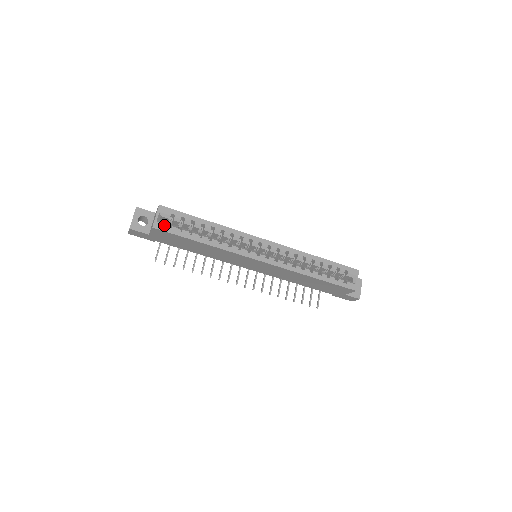
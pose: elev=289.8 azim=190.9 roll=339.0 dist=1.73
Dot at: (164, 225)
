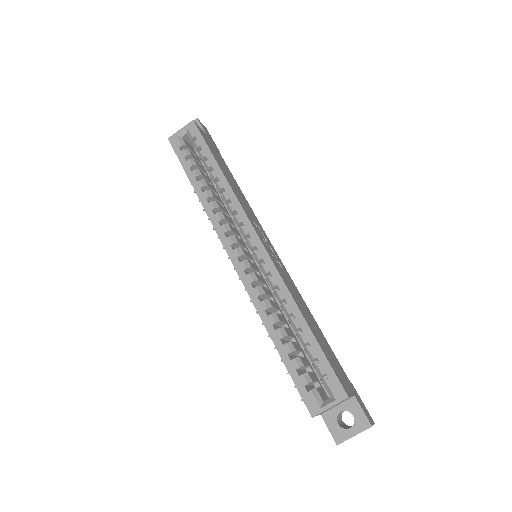
Dot at: (179, 143)
